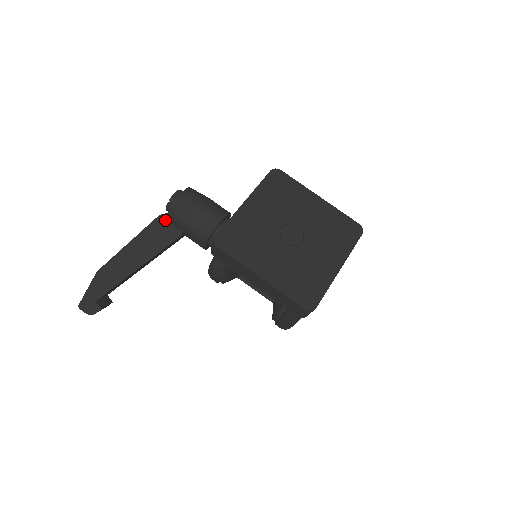
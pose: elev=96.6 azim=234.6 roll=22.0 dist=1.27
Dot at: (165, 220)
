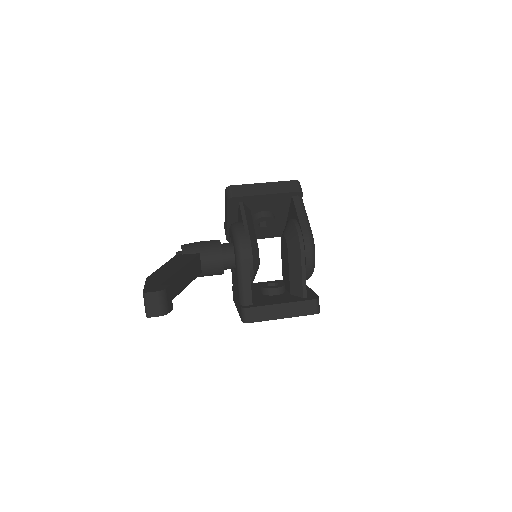
Dot at: (181, 255)
